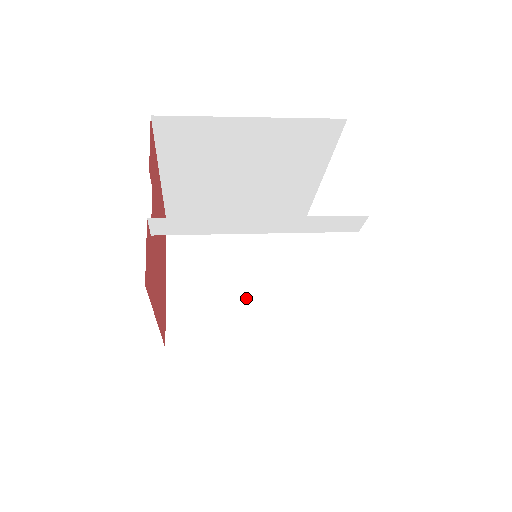
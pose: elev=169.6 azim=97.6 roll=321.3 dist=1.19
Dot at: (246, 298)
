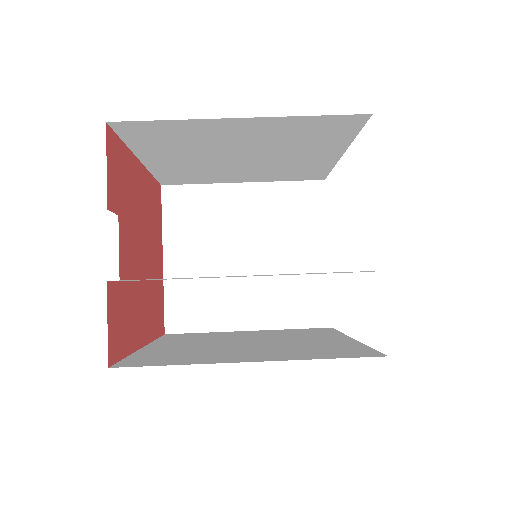
Dot at: (250, 279)
